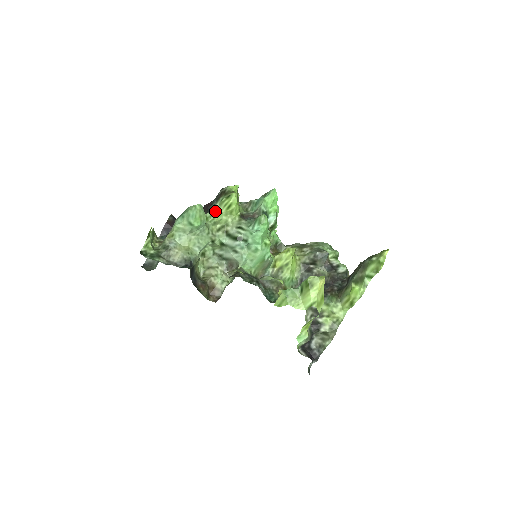
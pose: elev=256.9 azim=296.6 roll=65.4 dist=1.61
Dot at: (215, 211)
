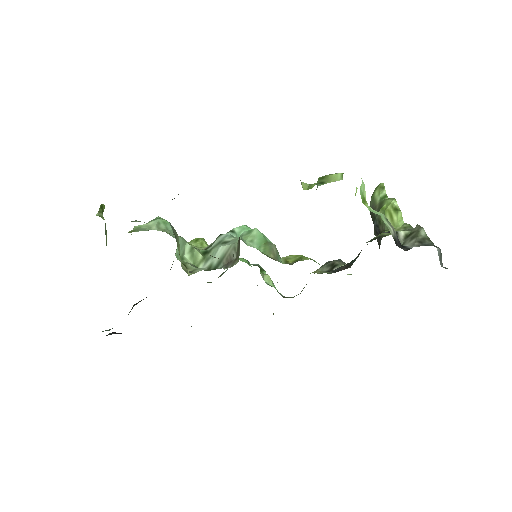
Dot at: occluded
